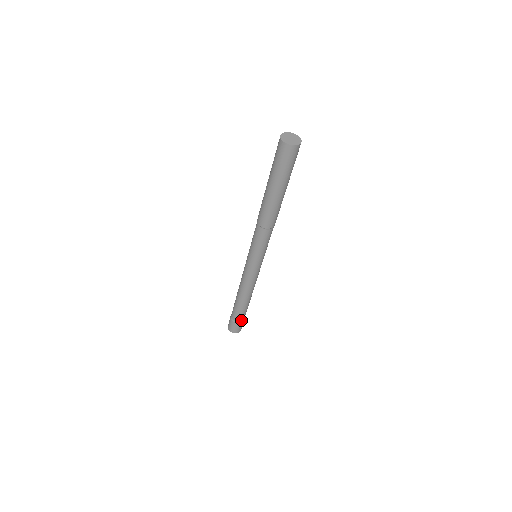
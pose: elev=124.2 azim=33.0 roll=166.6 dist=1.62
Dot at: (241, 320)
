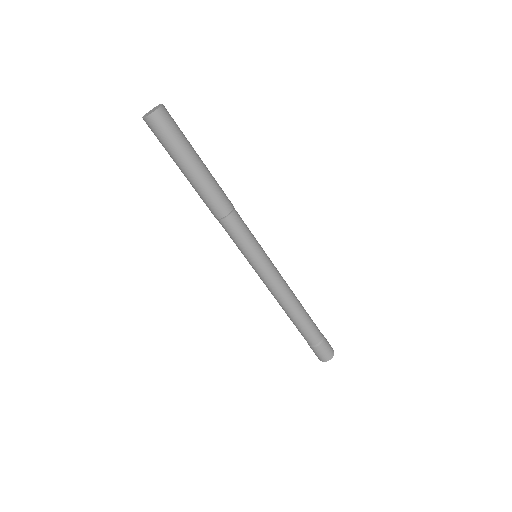
Dot at: (319, 339)
